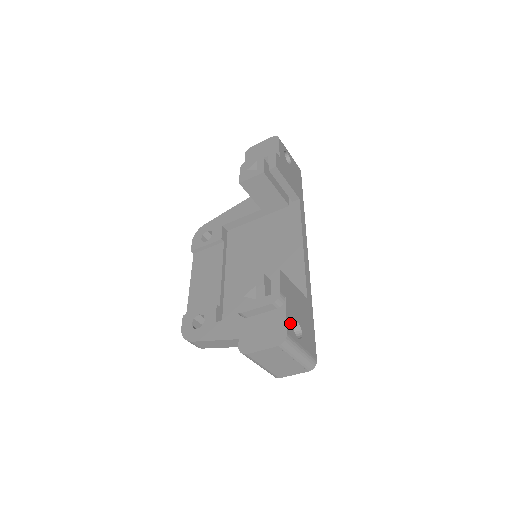
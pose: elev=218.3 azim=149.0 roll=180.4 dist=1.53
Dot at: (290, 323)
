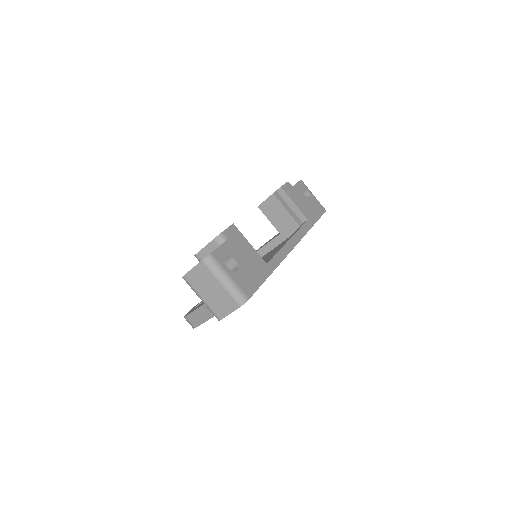
Dot at: (222, 253)
